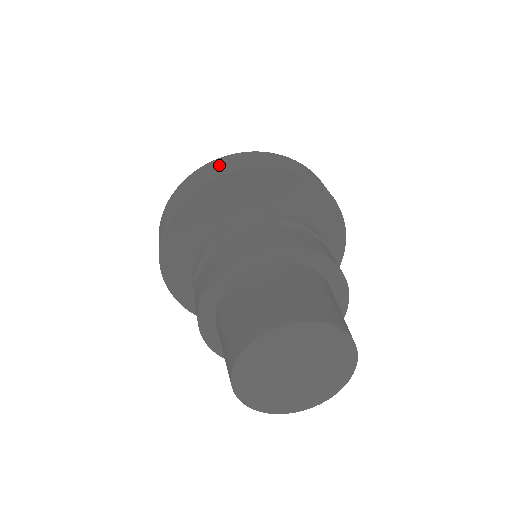
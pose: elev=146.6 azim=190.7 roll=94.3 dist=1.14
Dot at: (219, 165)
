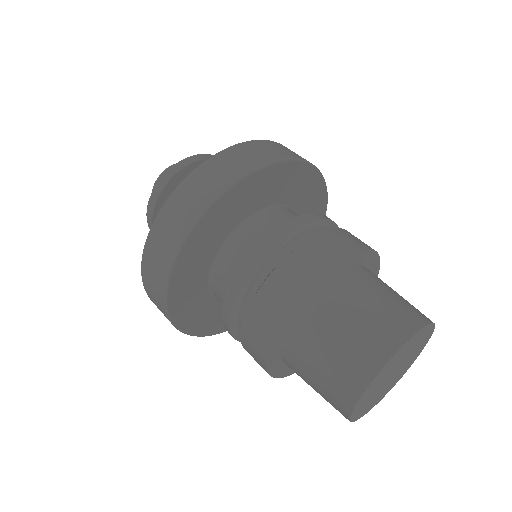
Dot at: (283, 148)
